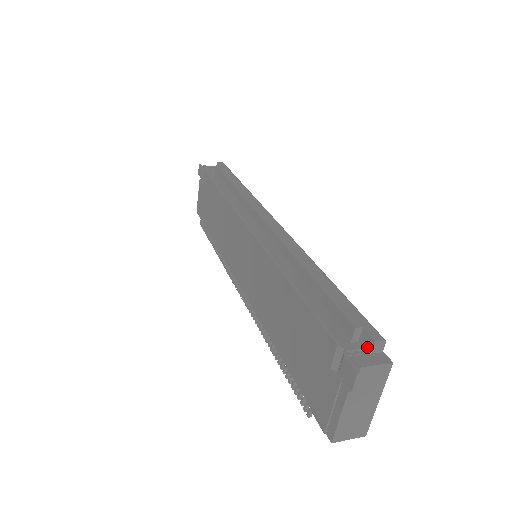
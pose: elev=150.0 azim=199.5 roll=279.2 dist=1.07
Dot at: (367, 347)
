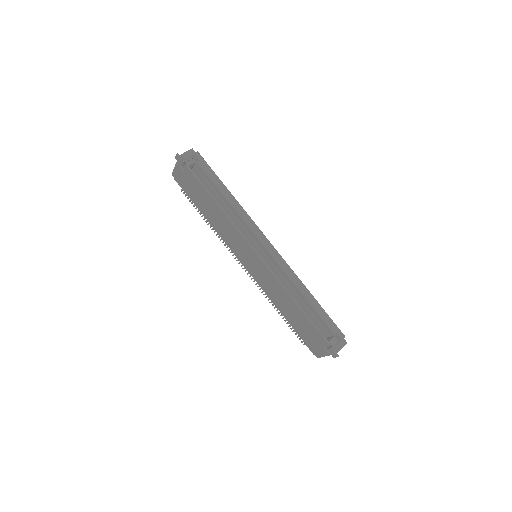
Dot at: (338, 339)
